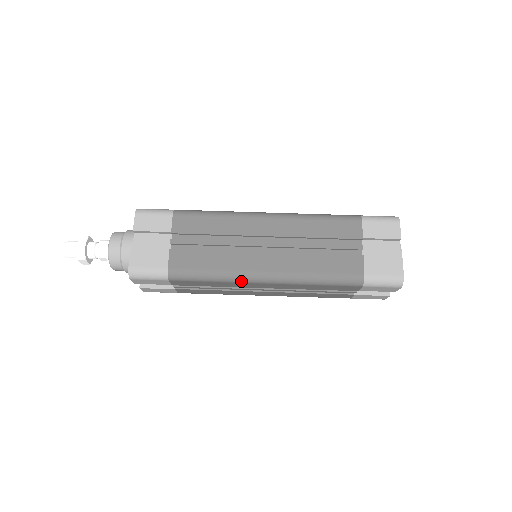
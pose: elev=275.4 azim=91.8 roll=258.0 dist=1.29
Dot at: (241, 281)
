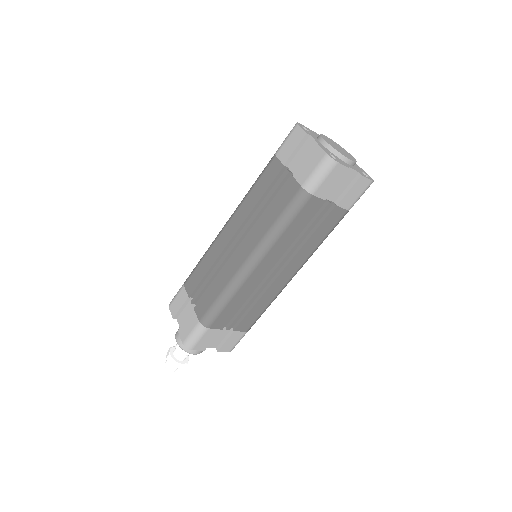
Dot at: (241, 283)
